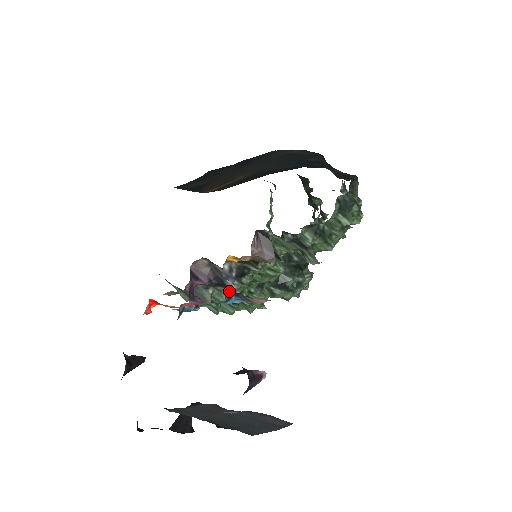
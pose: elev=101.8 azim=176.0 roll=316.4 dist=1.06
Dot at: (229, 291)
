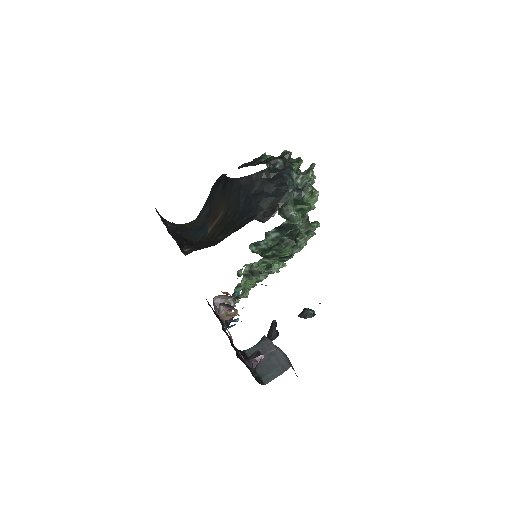
Dot at: occluded
